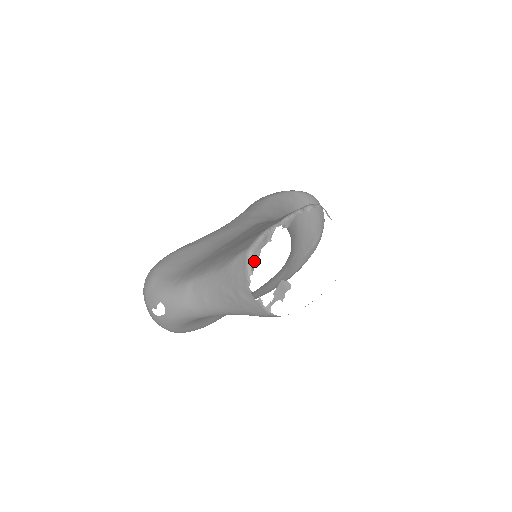
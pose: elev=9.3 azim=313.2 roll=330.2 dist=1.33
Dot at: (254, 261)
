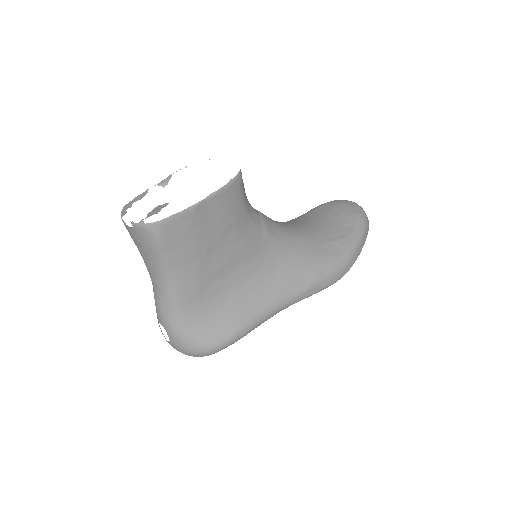
Dot at: occluded
